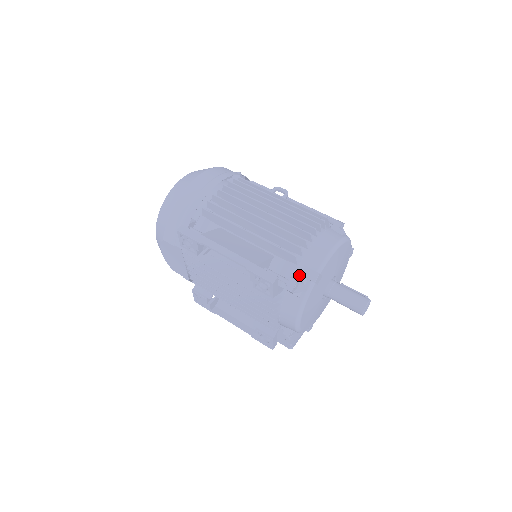
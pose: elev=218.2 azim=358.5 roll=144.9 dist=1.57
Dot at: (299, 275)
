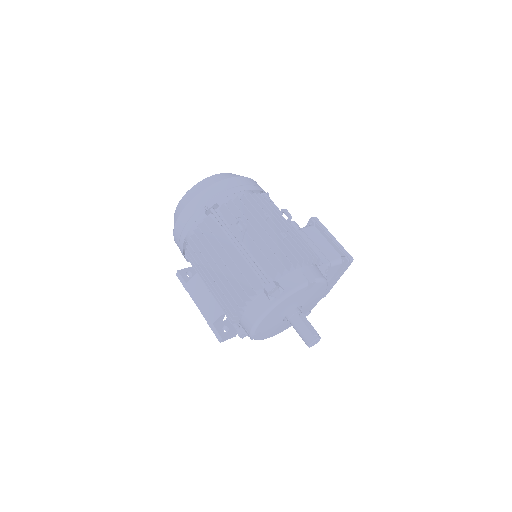
Dot at: (244, 329)
